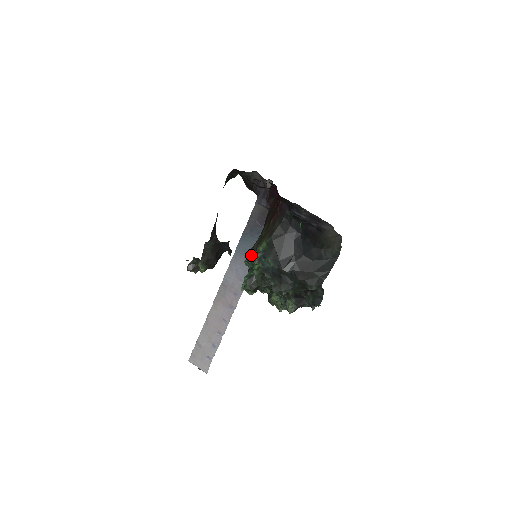
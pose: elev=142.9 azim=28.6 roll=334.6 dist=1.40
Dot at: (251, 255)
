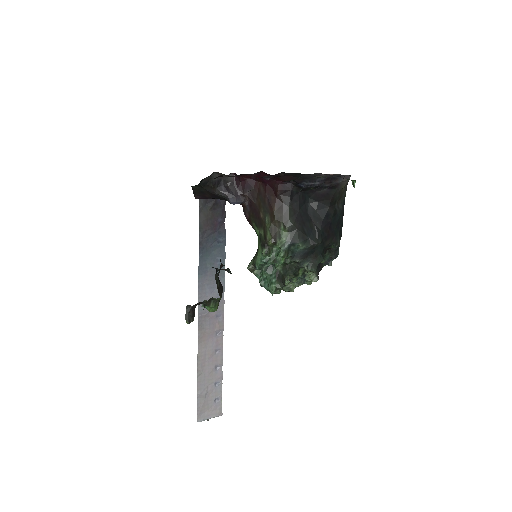
Dot at: (269, 254)
